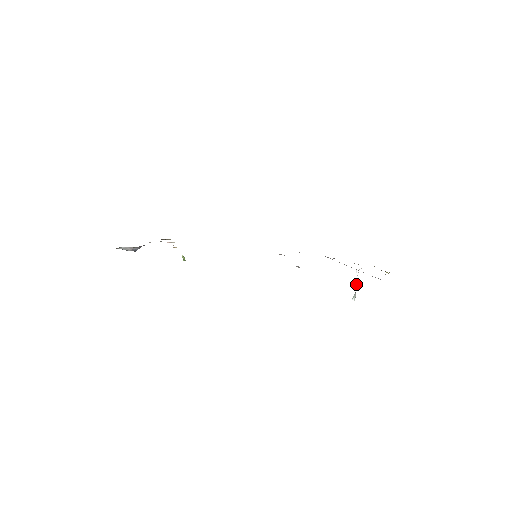
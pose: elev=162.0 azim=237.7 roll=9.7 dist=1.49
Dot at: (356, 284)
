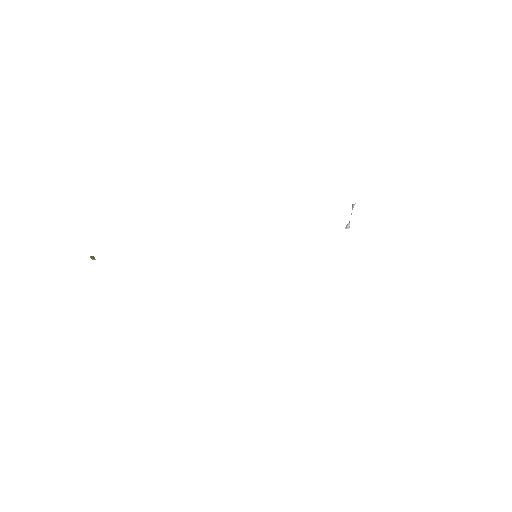
Dot at: occluded
